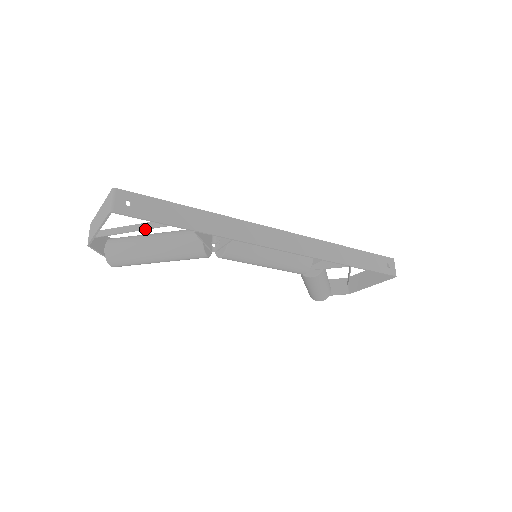
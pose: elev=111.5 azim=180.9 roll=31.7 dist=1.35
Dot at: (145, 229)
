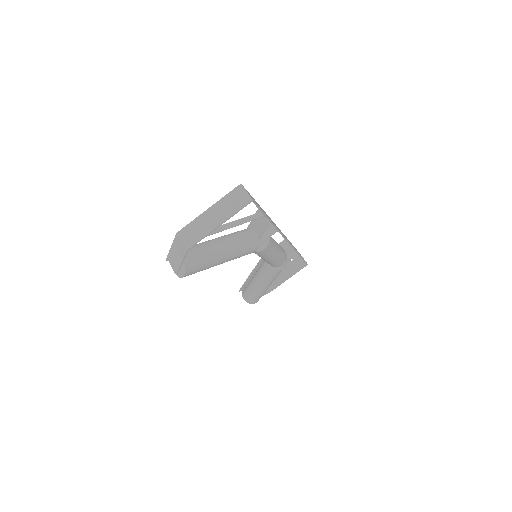
Dot at: occluded
